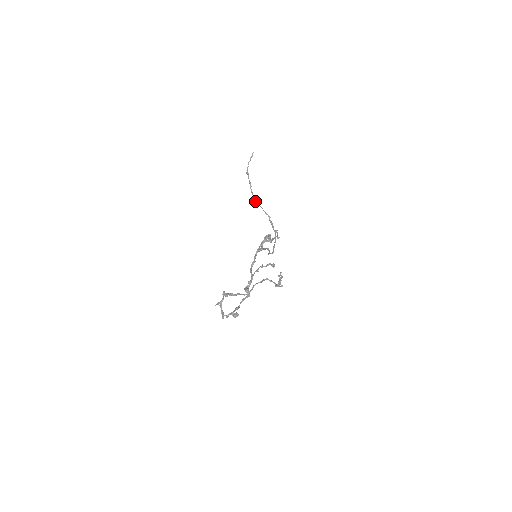
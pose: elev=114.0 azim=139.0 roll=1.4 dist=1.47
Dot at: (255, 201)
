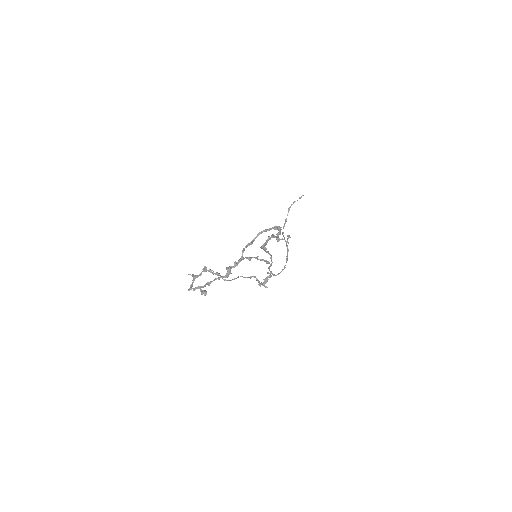
Dot at: (282, 234)
